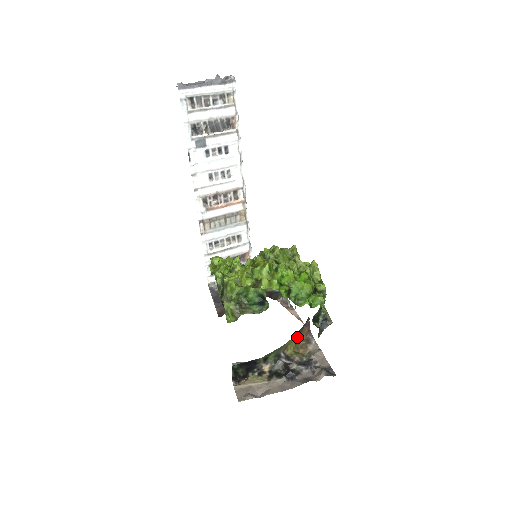
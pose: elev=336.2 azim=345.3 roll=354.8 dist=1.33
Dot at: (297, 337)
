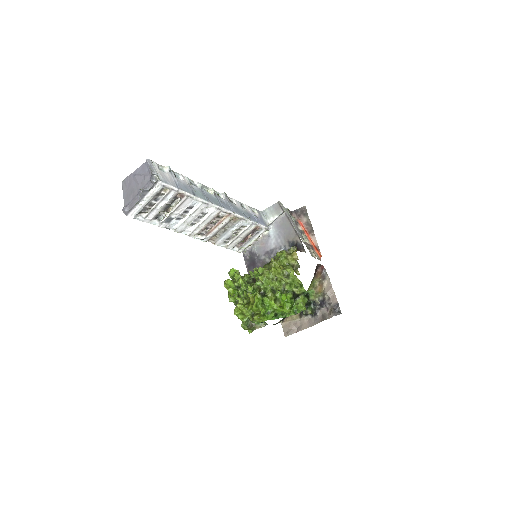
Dot at: (312, 283)
